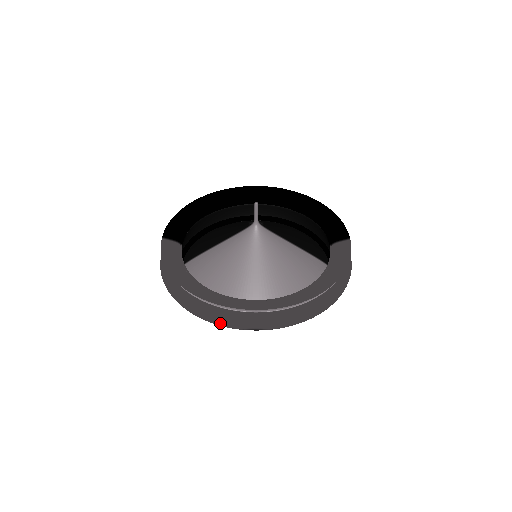
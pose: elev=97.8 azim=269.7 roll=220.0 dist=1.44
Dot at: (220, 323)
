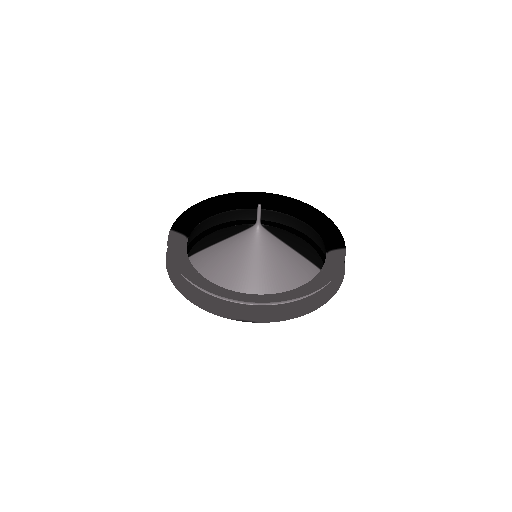
Dot at: (213, 311)
